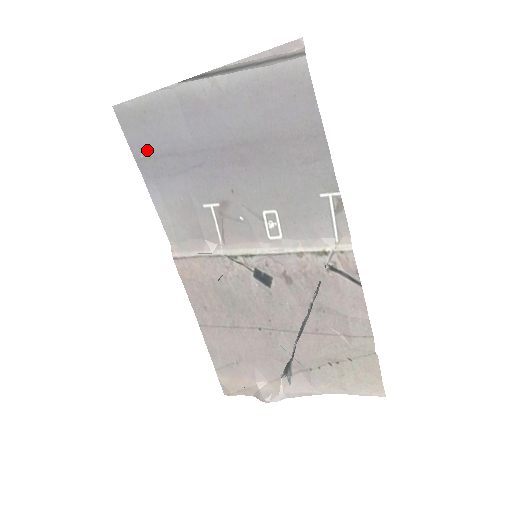
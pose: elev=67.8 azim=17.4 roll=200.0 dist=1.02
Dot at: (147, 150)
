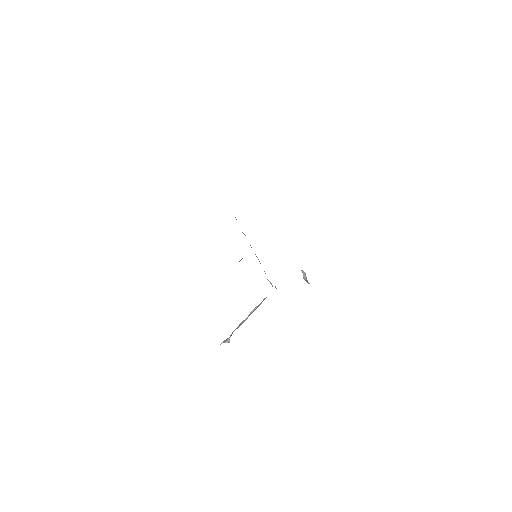
Dot at: occluded
